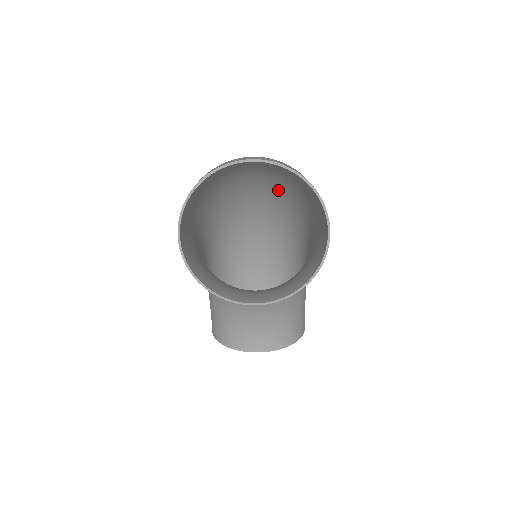
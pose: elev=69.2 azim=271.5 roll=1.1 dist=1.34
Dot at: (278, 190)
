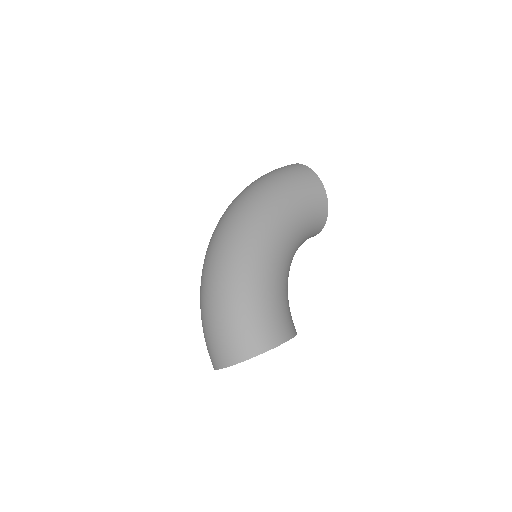
Dot at: (220, 255)
